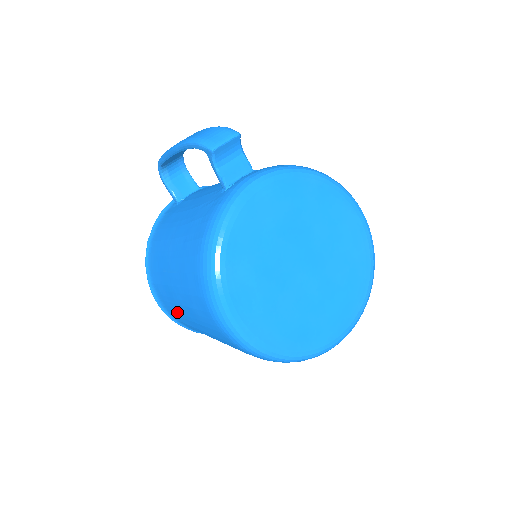
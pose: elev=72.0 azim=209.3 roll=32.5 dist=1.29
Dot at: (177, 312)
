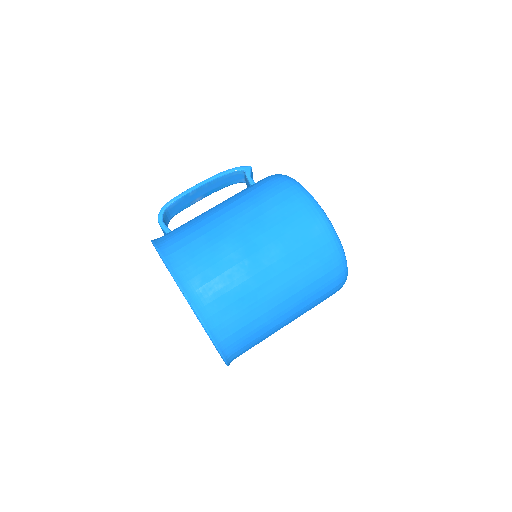
Dot at: (219, 253)
